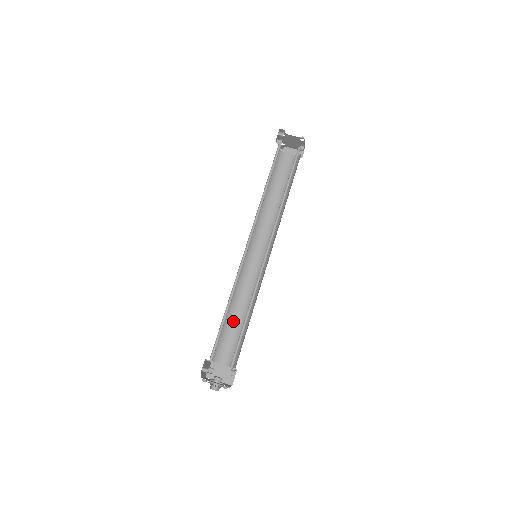
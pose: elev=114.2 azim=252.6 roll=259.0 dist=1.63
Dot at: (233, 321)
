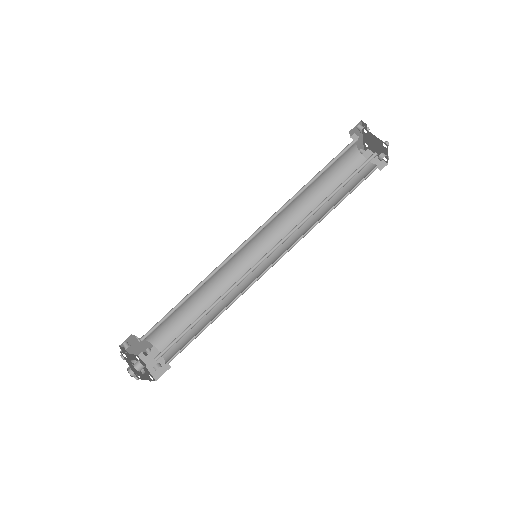
Dot at: (197, 314)
